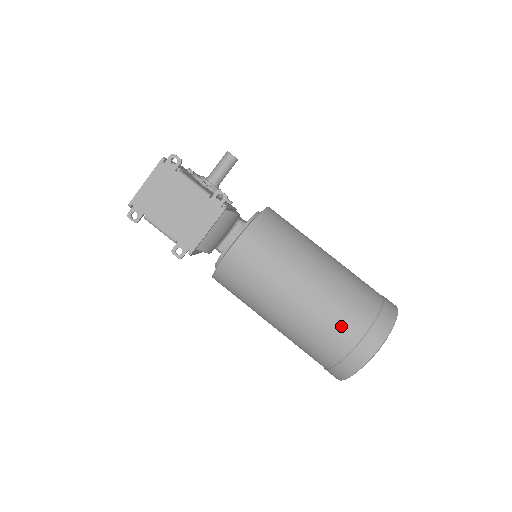
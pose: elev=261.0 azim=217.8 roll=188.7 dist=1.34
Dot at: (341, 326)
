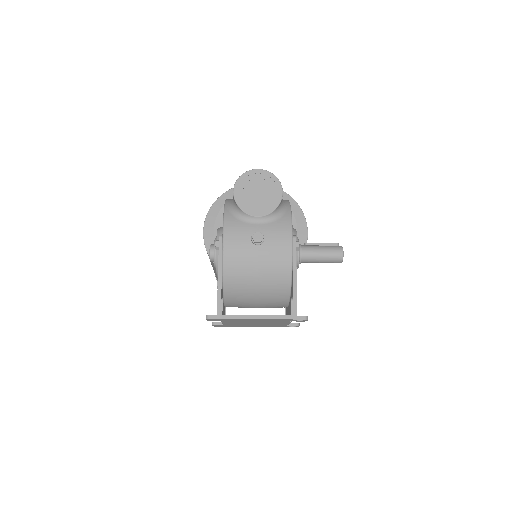
Dot at: occluded
